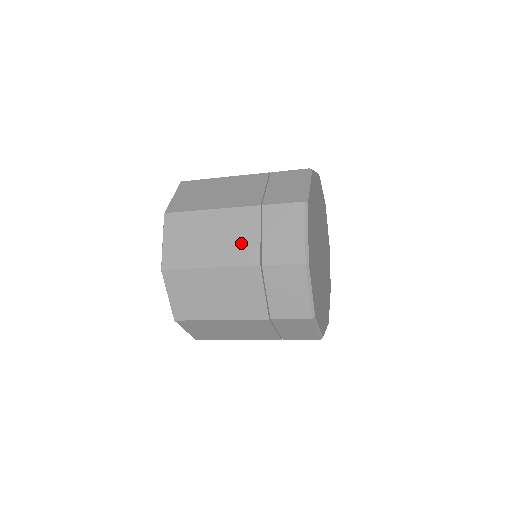
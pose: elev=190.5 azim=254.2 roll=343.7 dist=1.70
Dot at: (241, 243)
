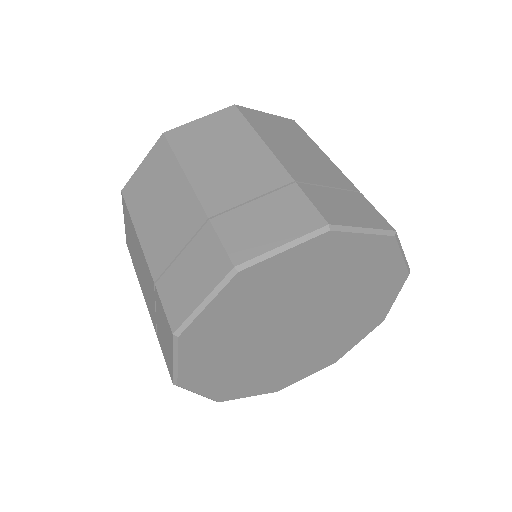
Dot at: occluded
